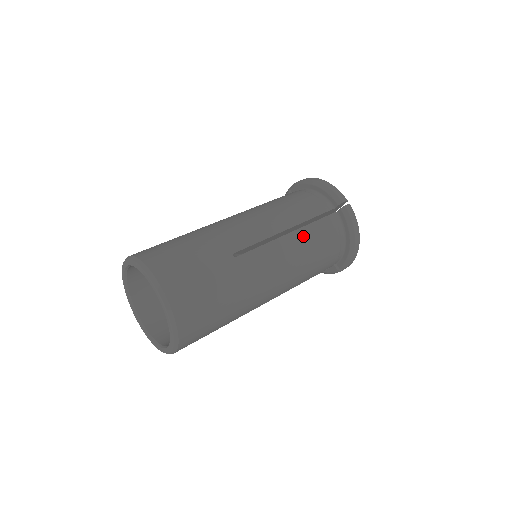
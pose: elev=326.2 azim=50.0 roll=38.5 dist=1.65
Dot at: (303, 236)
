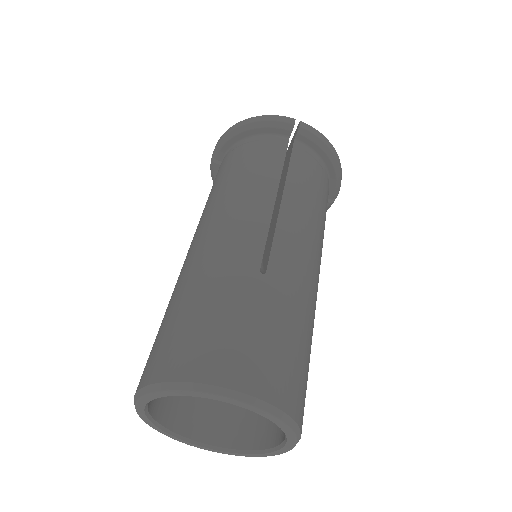
Dot at: (295, 190)
